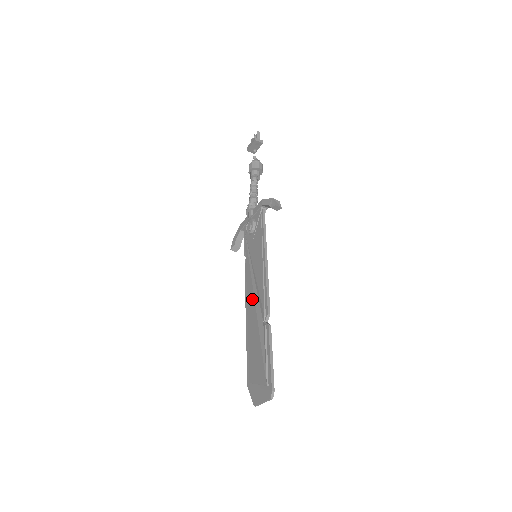
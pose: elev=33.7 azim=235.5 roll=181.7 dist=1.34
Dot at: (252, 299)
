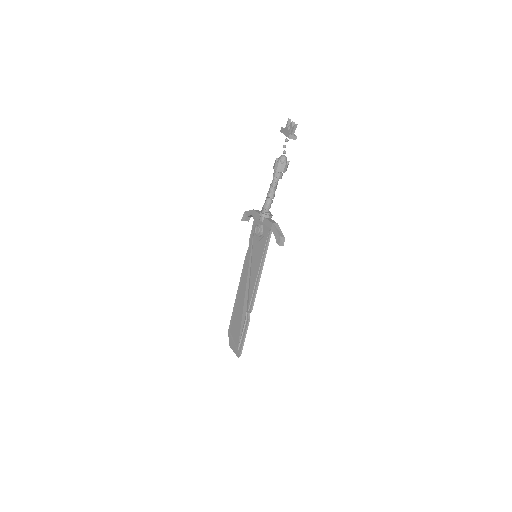
Dot at: (244, 286)
